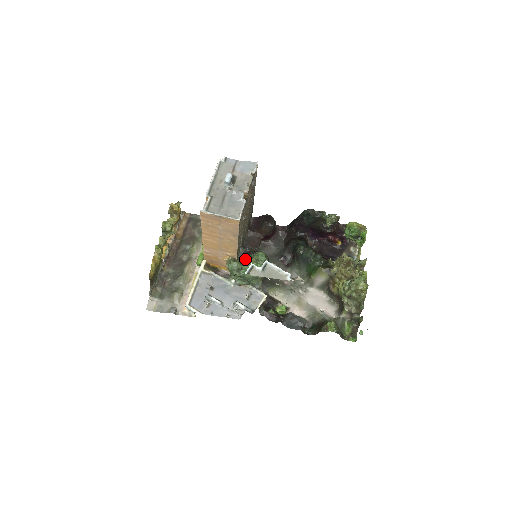
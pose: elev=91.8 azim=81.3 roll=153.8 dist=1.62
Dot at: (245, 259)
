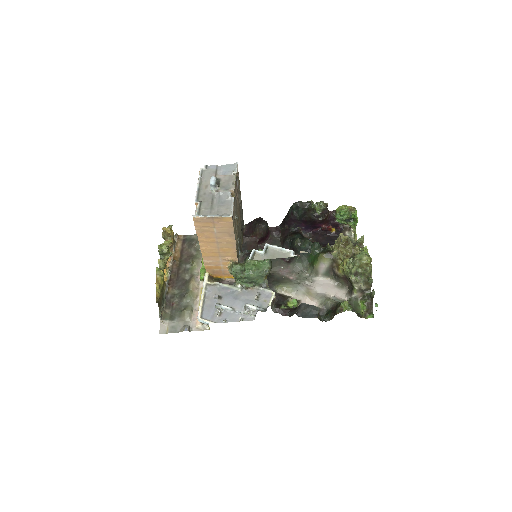
Dot at: (246, 260)
